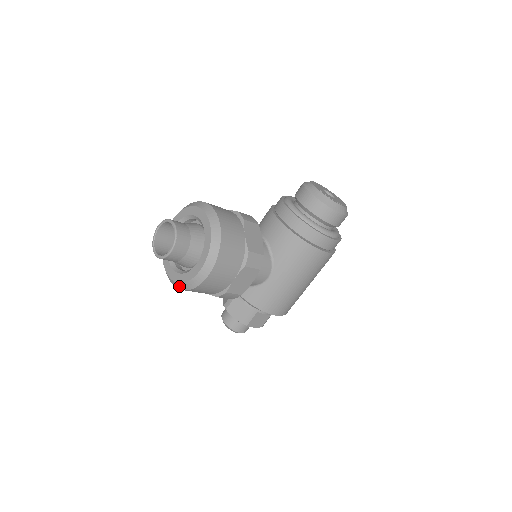
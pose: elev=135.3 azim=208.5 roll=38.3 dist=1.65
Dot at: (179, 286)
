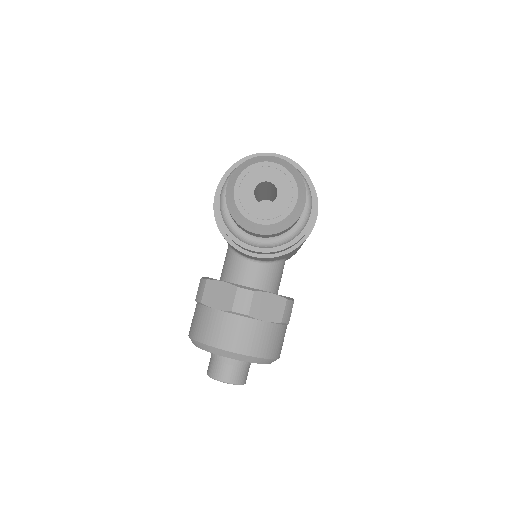
Dot at: occluded
